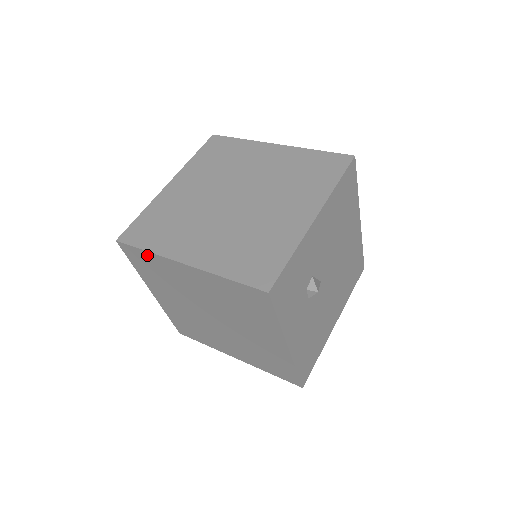
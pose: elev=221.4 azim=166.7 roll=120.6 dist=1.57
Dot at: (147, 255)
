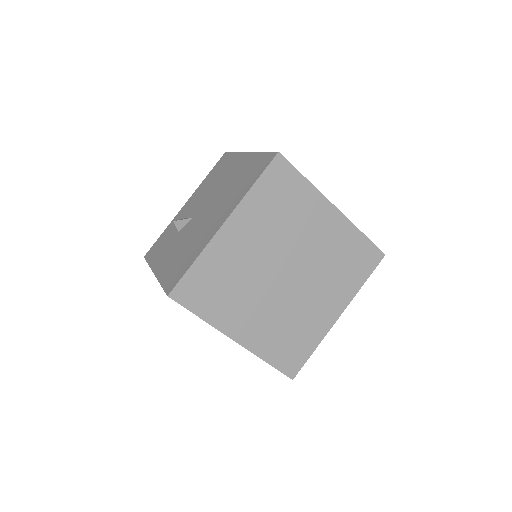
Dot at: (301, 183)
